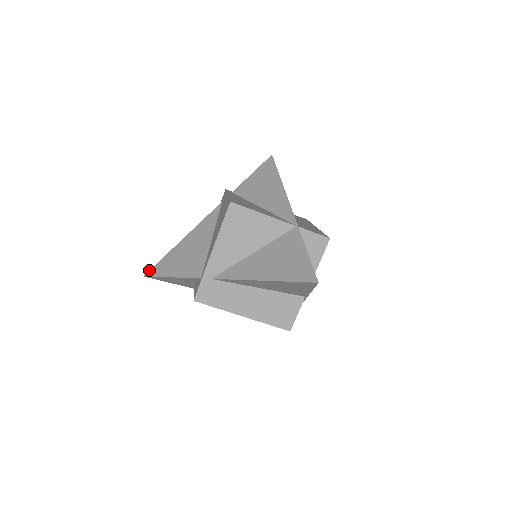
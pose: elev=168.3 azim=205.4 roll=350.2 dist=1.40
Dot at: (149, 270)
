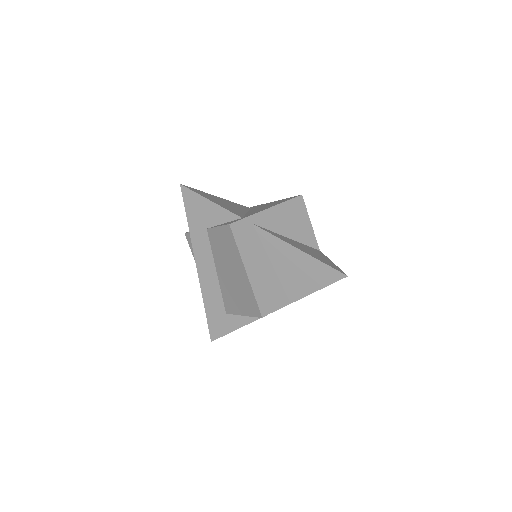
Dot at: occluded
